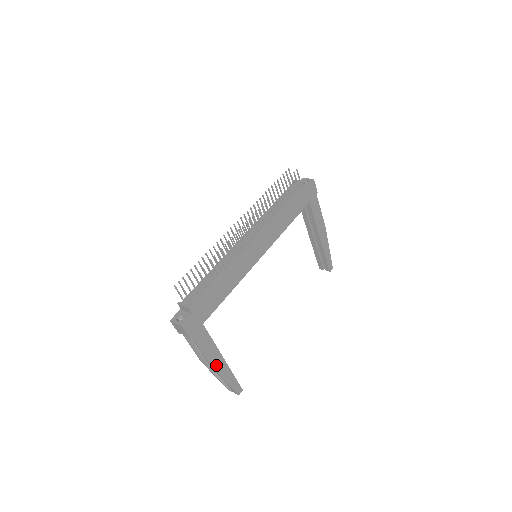
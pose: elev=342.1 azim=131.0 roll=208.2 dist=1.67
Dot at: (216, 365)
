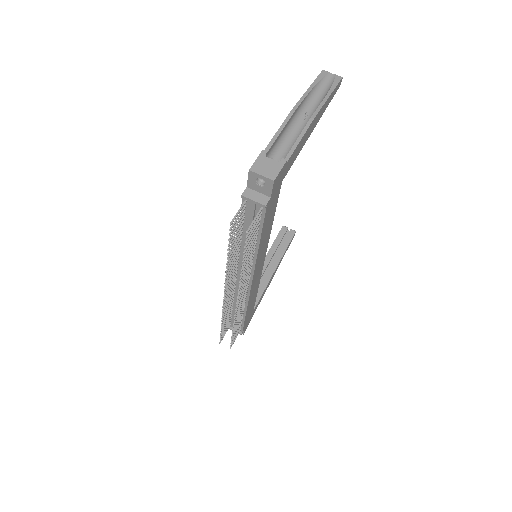
Dot at: occluded
